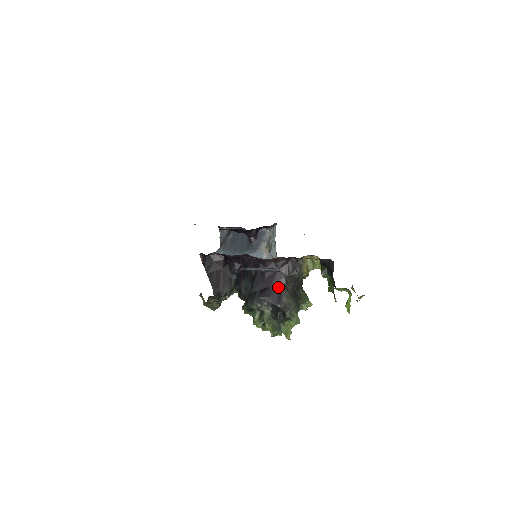
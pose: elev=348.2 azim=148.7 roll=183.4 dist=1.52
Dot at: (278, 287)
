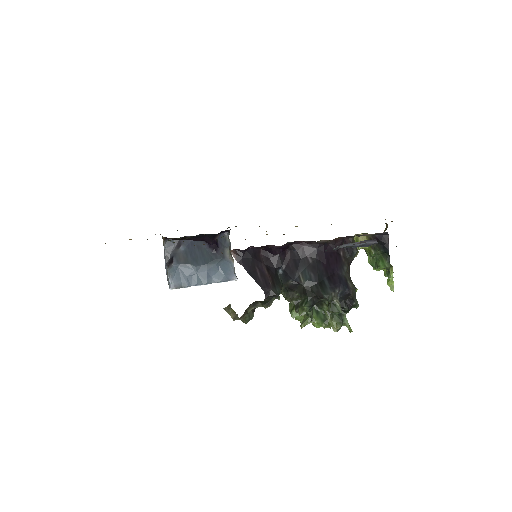
Dot at: (342, 271)
